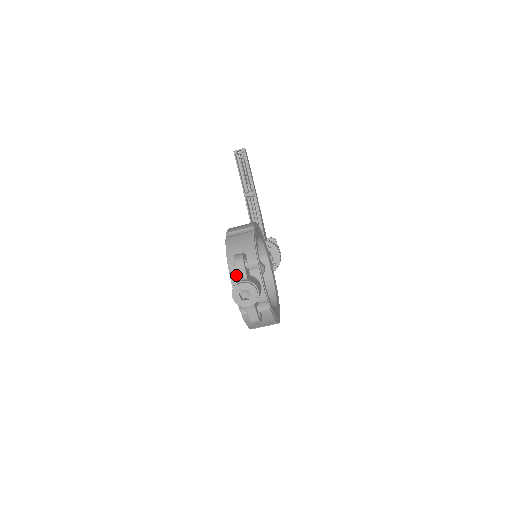
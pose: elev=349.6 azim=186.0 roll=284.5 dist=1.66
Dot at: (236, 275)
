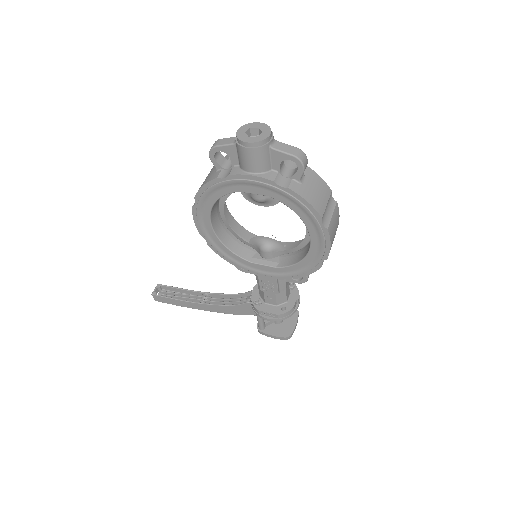
Dot at: (234, 169)
